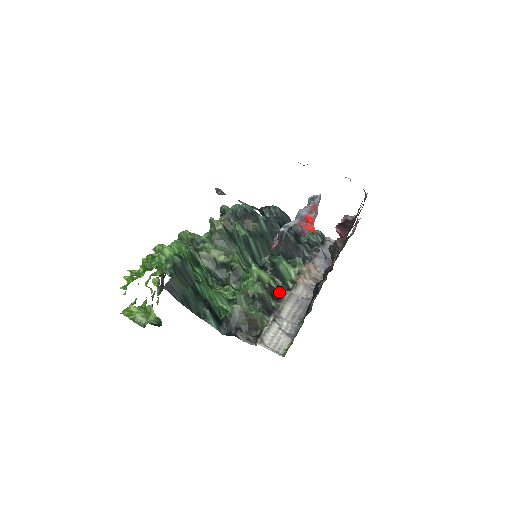
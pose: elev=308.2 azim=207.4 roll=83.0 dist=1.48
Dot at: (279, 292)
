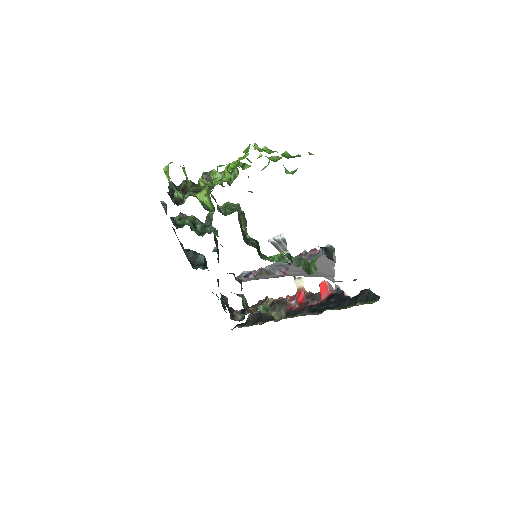
Dot at: occluded
